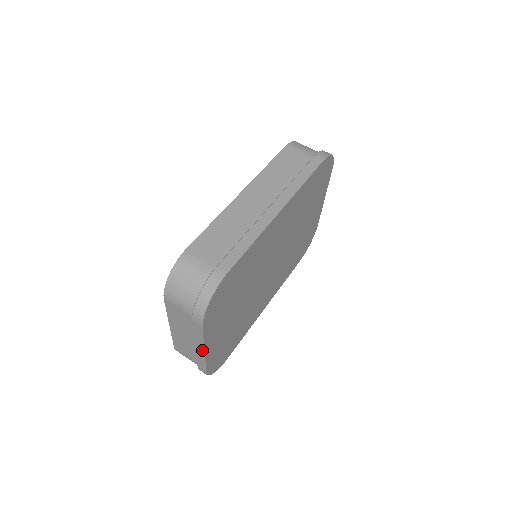
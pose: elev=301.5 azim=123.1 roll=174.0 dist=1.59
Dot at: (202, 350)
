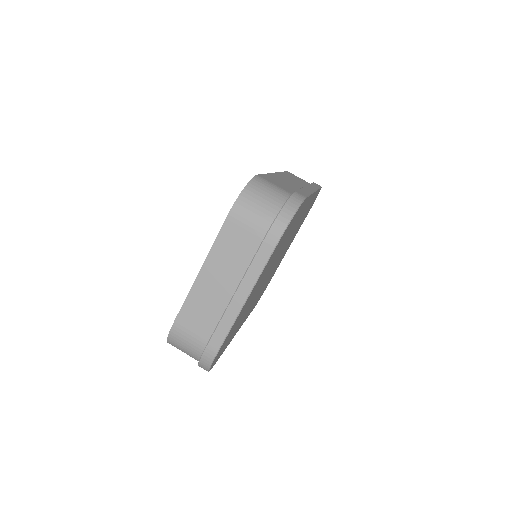
Dot at: (245, 297)
